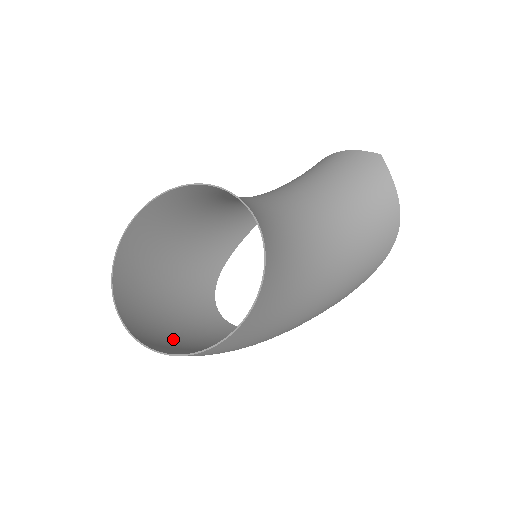
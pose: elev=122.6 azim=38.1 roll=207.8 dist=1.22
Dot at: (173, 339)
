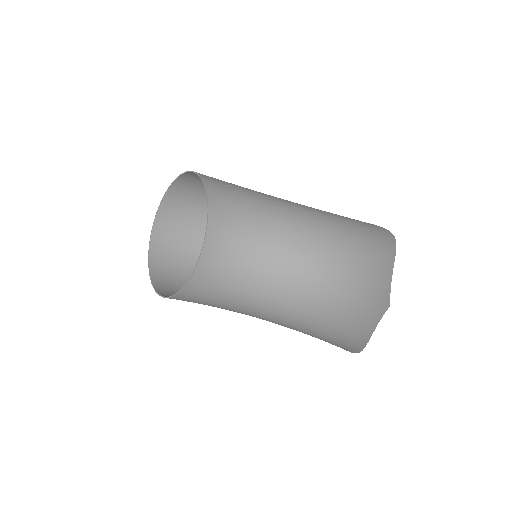
Dot at: (187, 244)
